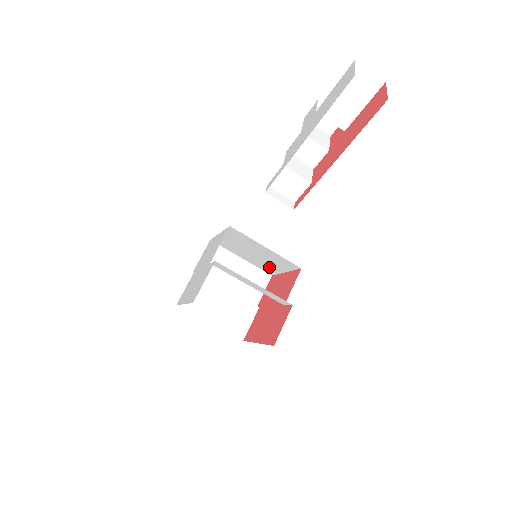
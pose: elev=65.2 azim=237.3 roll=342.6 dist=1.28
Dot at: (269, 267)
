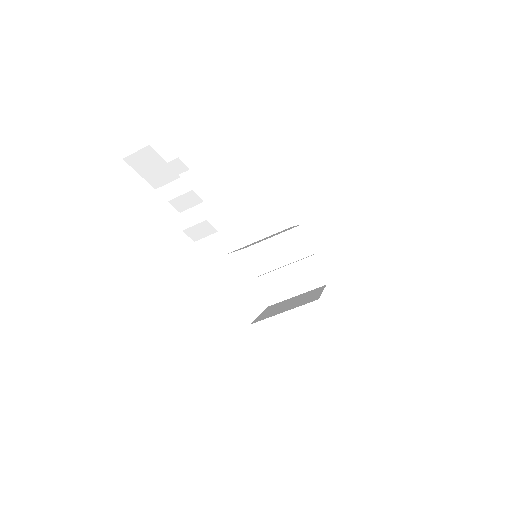
Dot at: occluded
